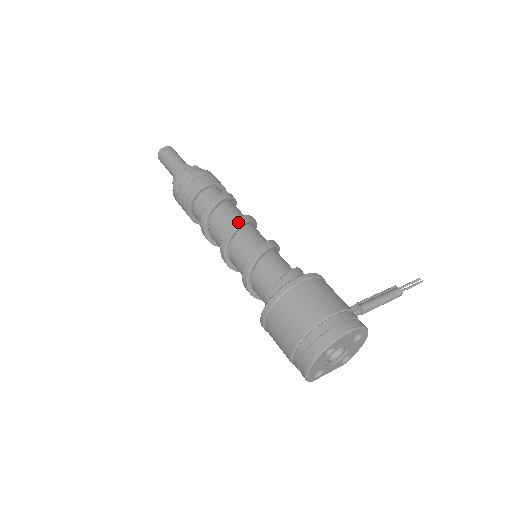
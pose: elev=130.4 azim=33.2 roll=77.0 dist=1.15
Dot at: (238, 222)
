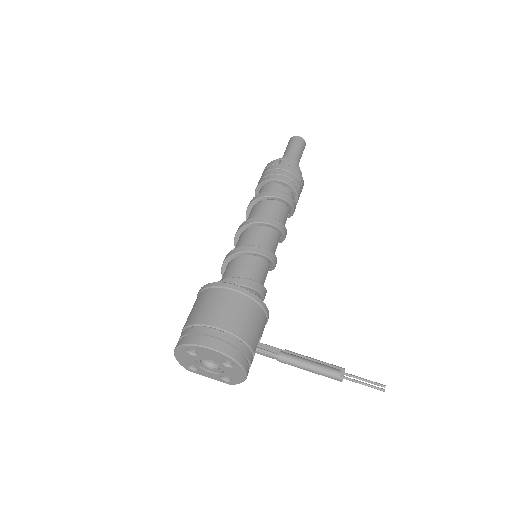
Dot at: (257, 219)
